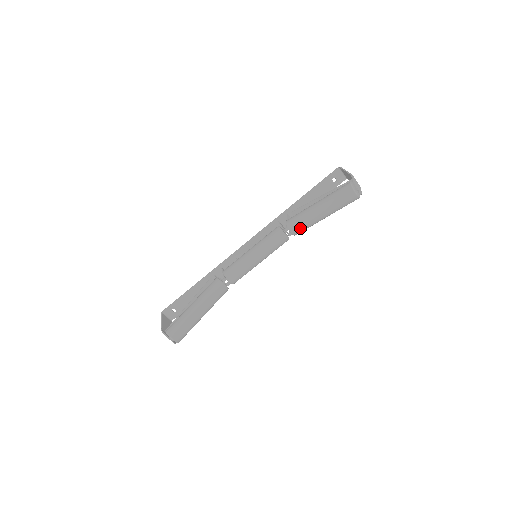
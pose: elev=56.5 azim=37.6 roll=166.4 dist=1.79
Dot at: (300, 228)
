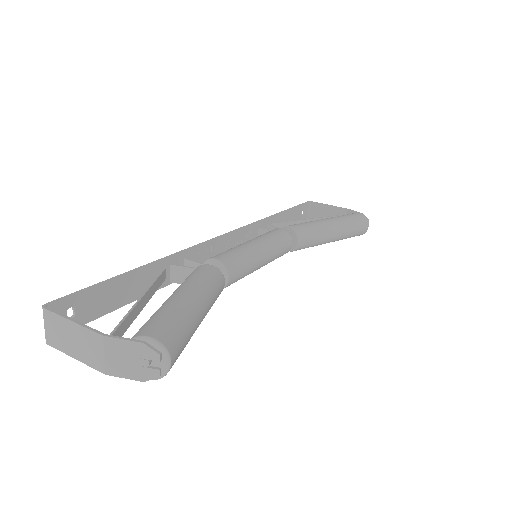
Dot at: (309, 241)
